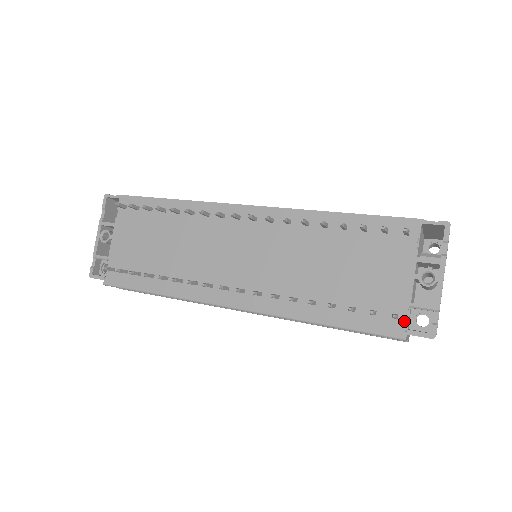
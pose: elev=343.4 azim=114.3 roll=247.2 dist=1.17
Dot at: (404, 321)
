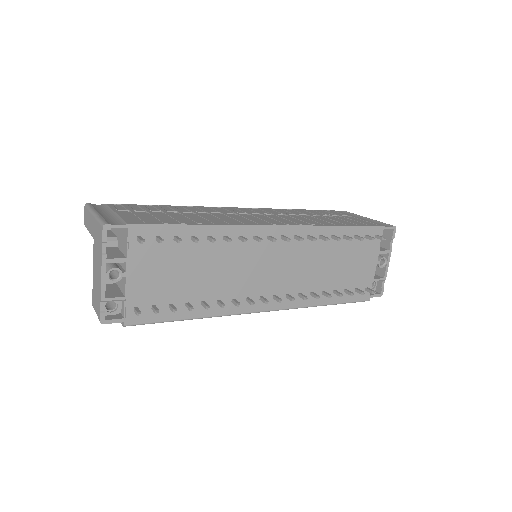
Dot at: occluded
